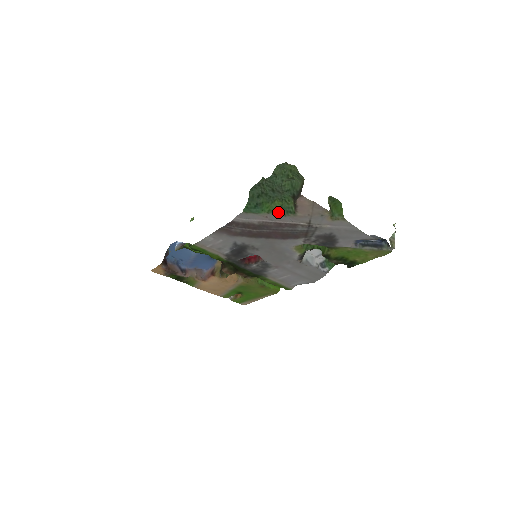
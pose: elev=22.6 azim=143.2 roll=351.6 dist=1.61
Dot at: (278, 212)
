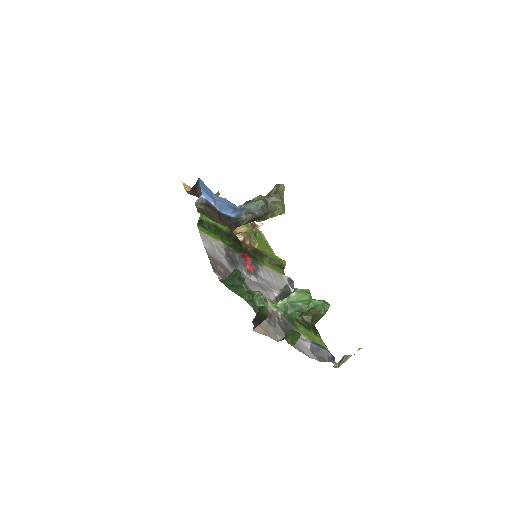
Dot at: (247, 301)
